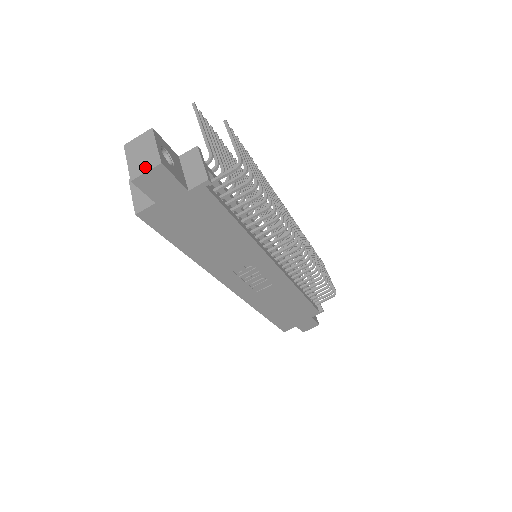
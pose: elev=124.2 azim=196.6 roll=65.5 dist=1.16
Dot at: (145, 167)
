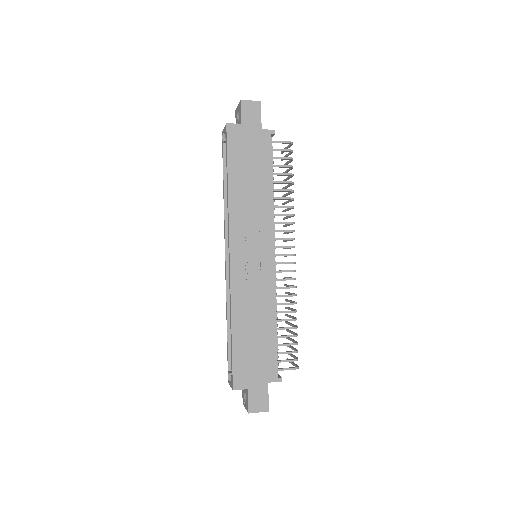
Dot at: (250, 102)
